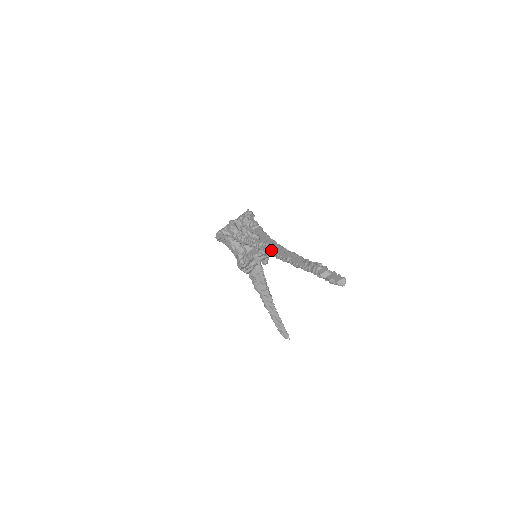
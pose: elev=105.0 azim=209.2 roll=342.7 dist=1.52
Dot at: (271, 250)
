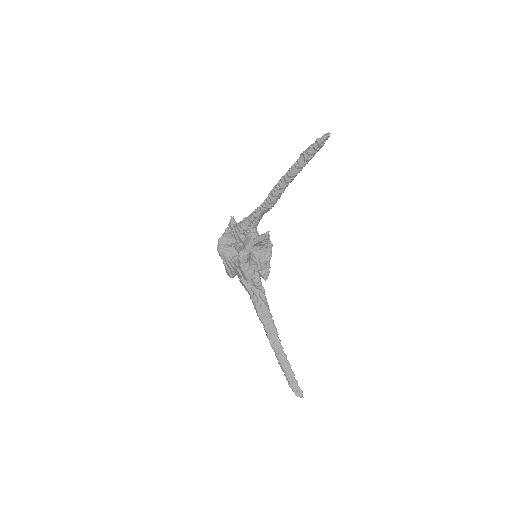
Dot at: (268, 196)
